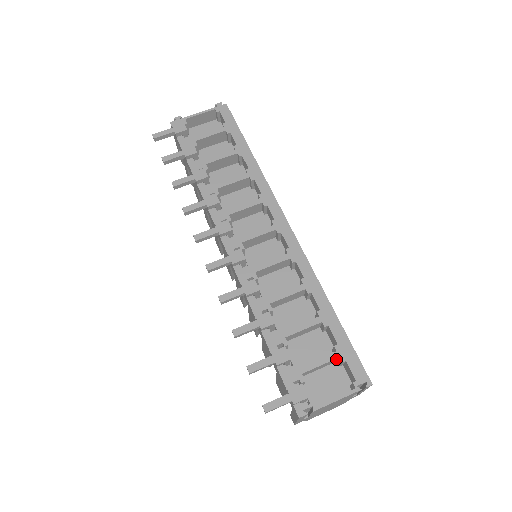
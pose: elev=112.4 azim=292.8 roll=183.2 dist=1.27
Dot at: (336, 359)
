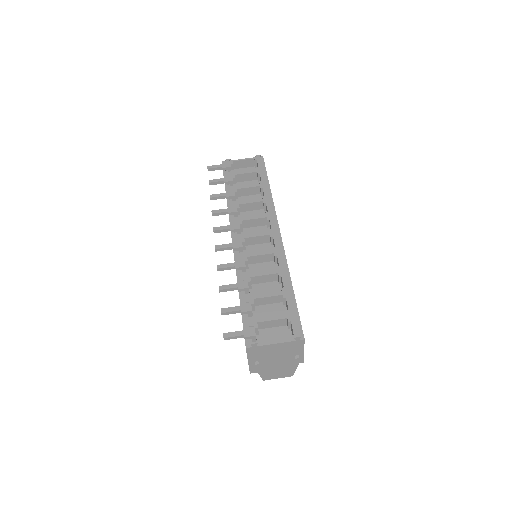
Dot at: (285, 320)
